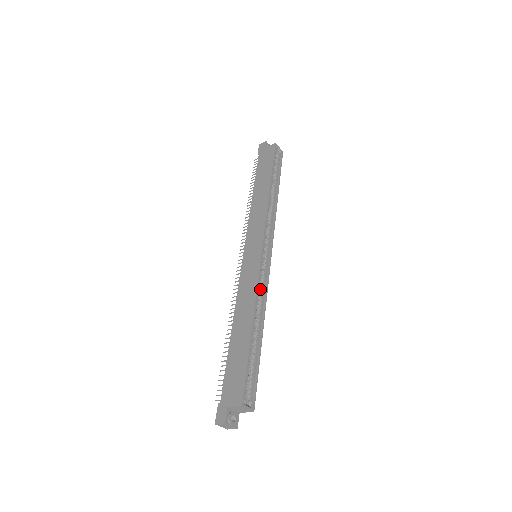
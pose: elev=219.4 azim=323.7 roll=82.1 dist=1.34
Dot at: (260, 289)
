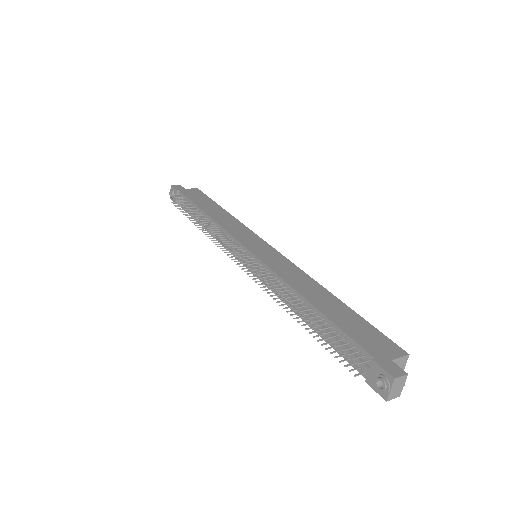
Dot at: occluded
